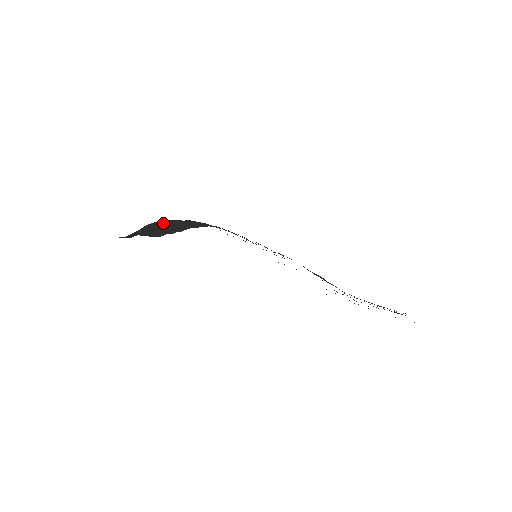
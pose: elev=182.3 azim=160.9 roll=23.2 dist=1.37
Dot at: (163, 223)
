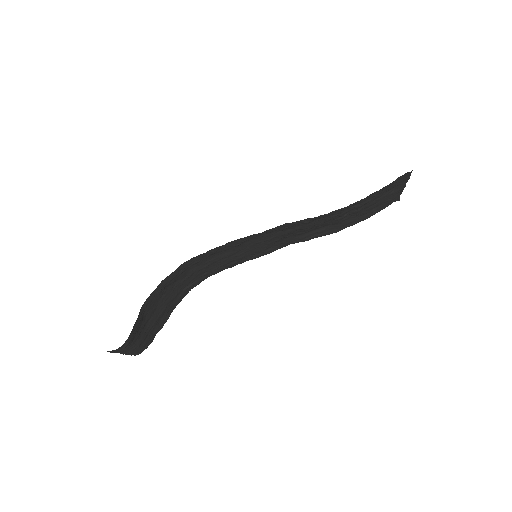
Dot at: (153, 301)
